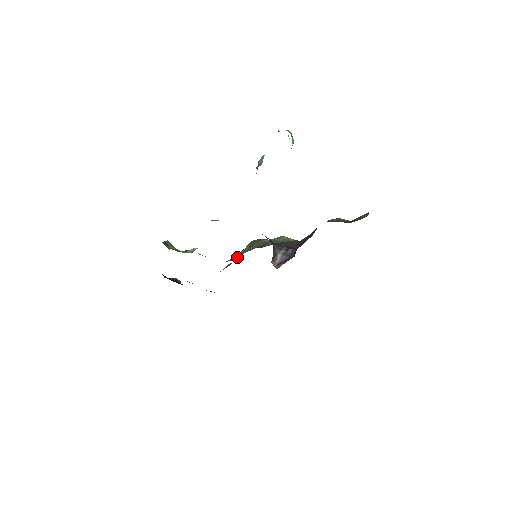
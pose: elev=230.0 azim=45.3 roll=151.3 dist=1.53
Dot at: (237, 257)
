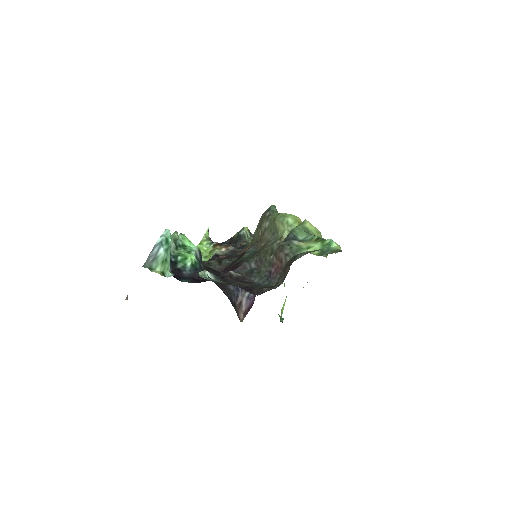
Dot at: occluded
